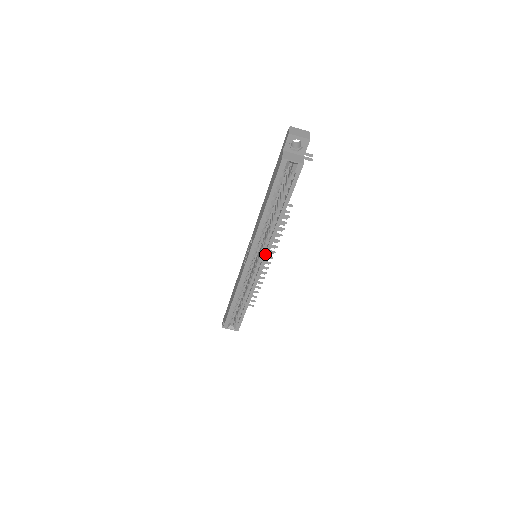
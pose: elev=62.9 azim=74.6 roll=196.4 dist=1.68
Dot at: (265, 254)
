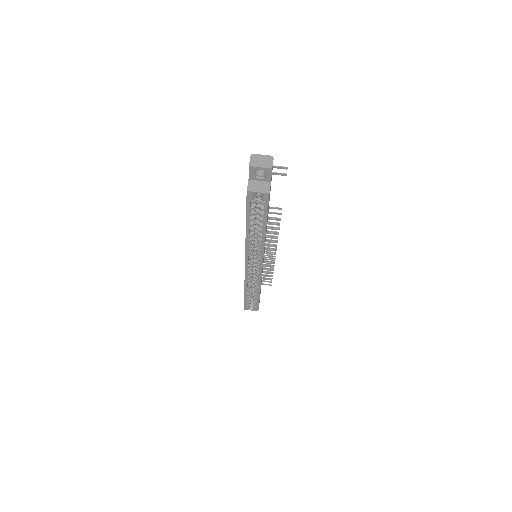
Dot at: (260, 260)
